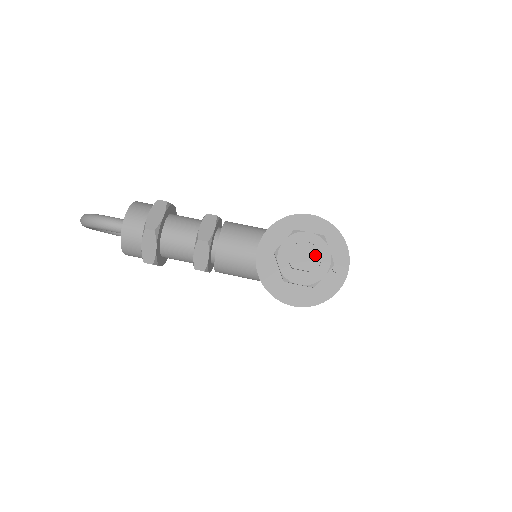
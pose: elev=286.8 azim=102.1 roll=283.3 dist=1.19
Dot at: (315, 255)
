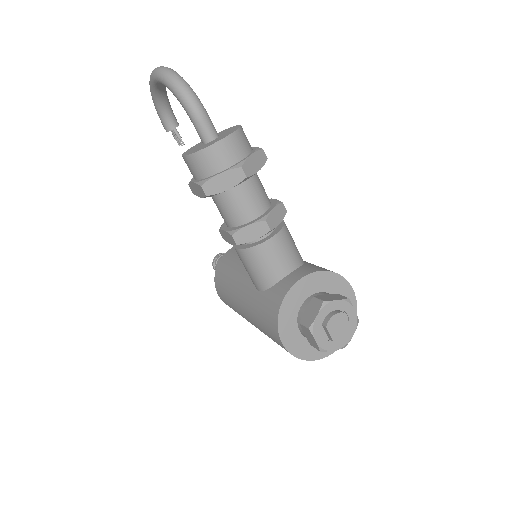
Dot at: (346, 332)
